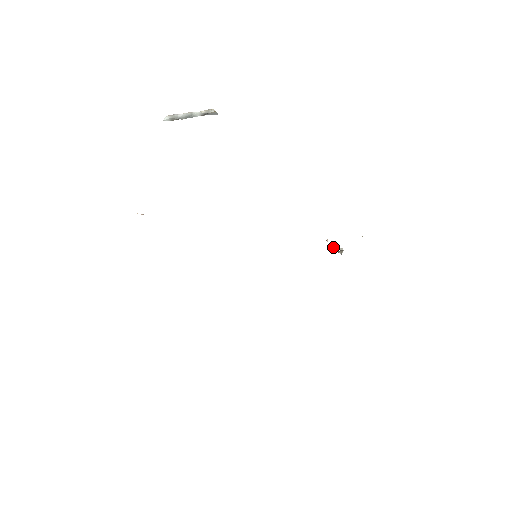
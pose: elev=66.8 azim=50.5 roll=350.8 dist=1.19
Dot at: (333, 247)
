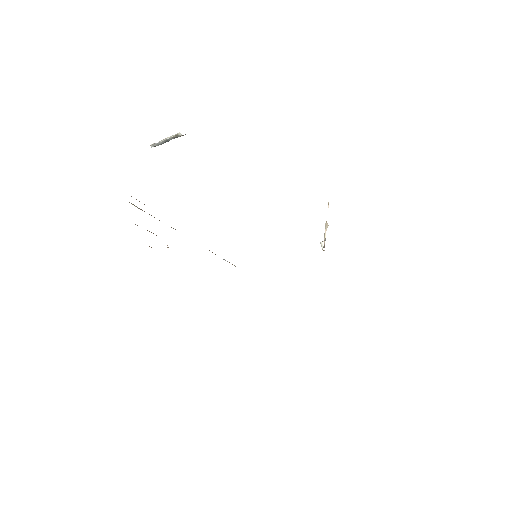
Dot at: (325, 227)
